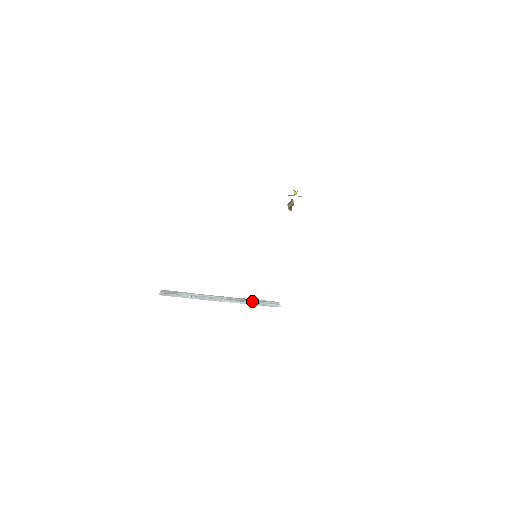
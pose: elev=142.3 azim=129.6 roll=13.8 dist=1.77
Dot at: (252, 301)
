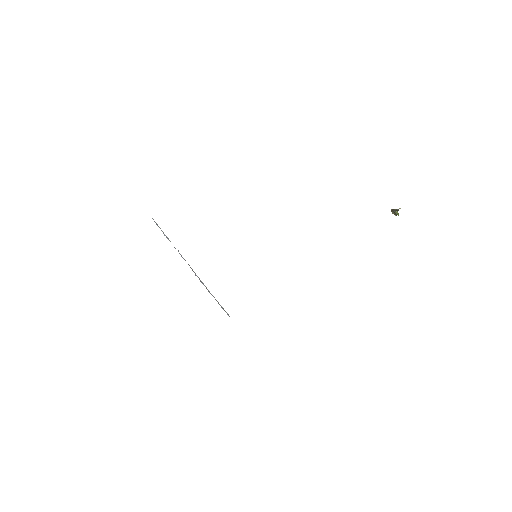
Dot at: occluded
